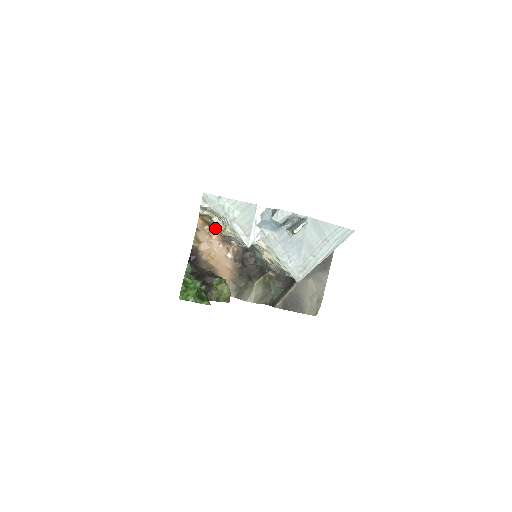
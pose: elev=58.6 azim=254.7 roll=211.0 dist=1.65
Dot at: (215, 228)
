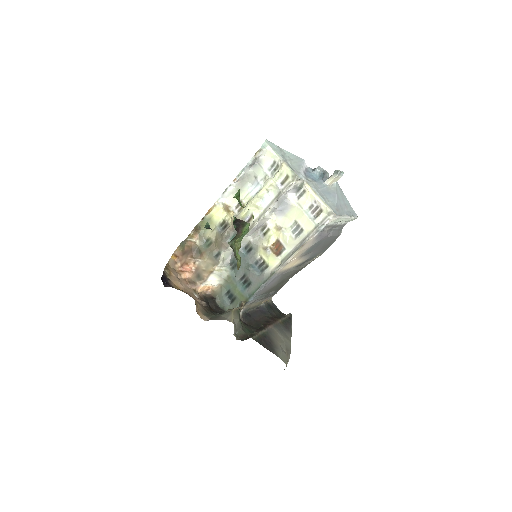
Dot at: (197, 254)
